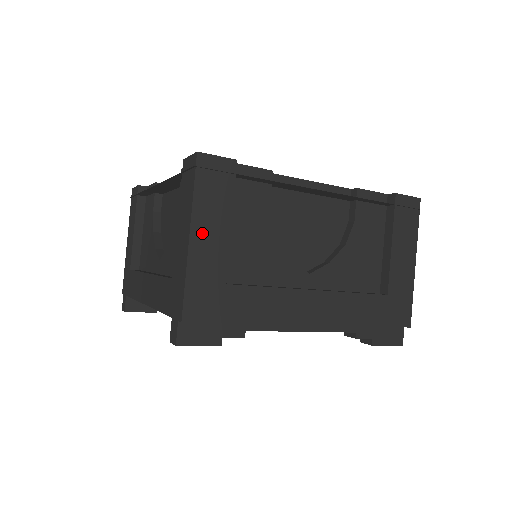
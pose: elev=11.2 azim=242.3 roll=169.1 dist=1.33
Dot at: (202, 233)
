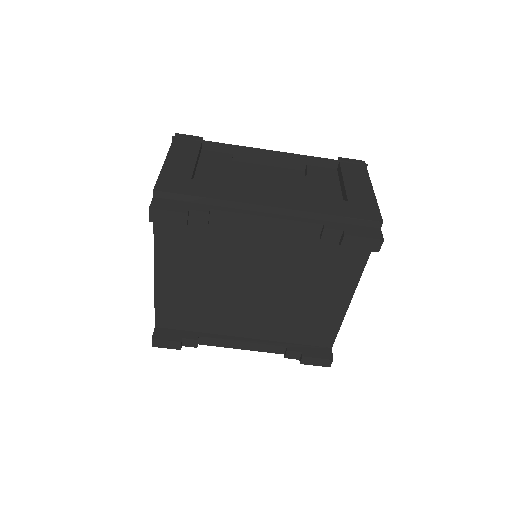
Dot at: (175, 159)
